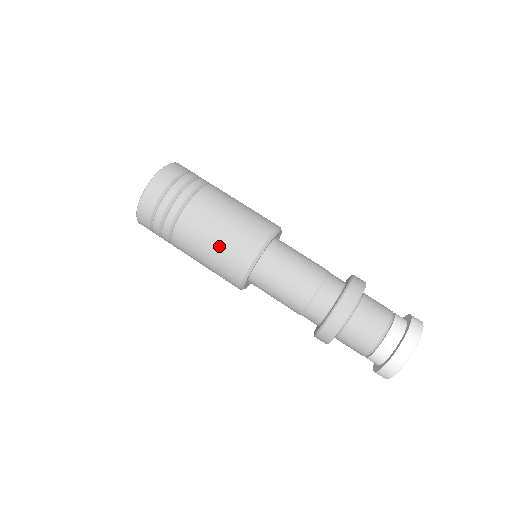
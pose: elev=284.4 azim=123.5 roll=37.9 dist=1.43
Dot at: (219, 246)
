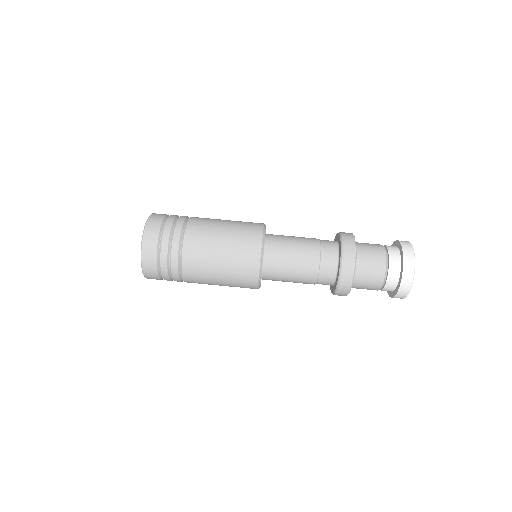
Dot at: (226, 281)
